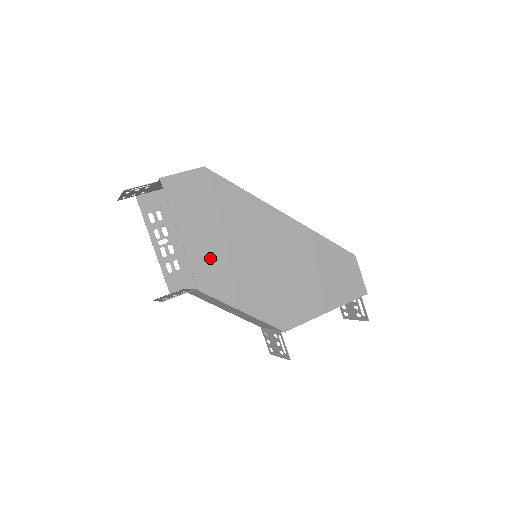
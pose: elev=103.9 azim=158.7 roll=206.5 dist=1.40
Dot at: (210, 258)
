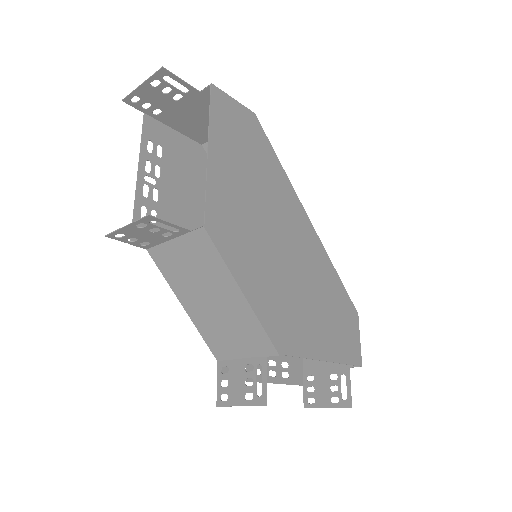
Dot at: (230, 202)
